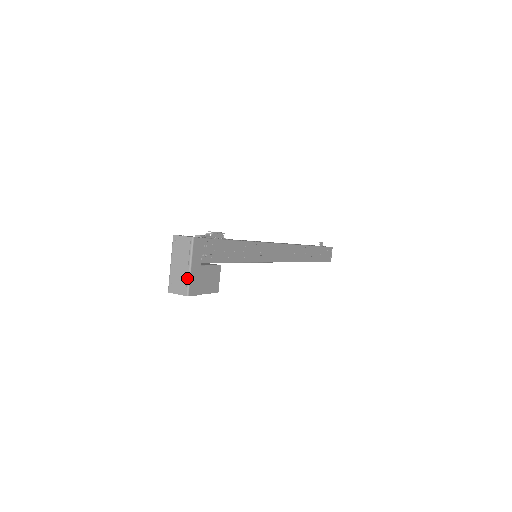
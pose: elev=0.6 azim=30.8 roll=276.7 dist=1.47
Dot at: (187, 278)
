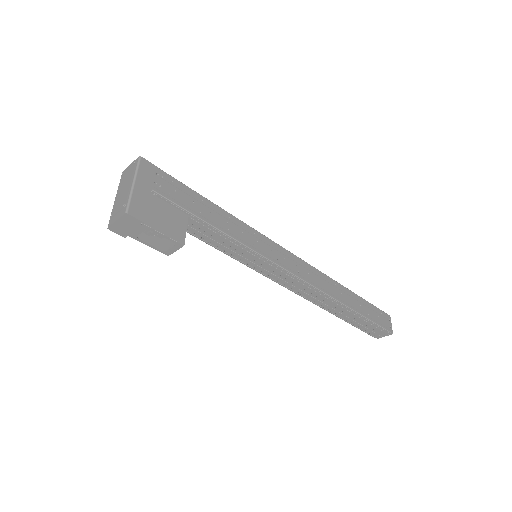
Dot at: (128, 196)
